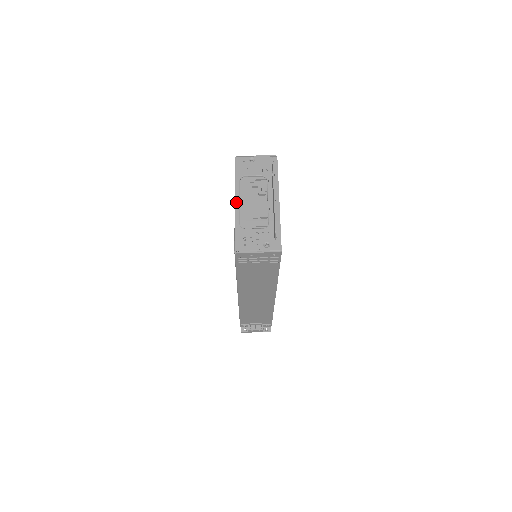
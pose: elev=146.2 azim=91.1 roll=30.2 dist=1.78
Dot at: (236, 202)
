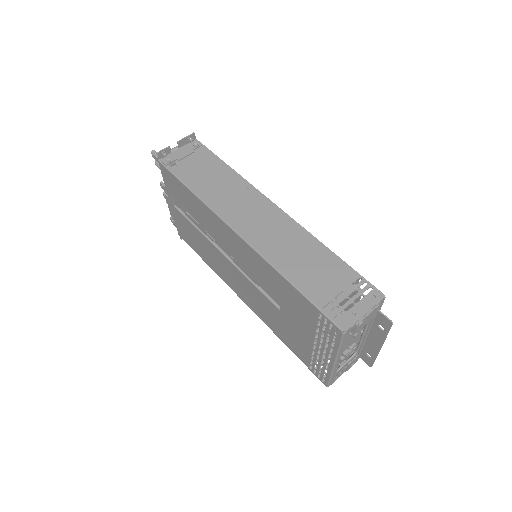
Dot at: (336, 364)
